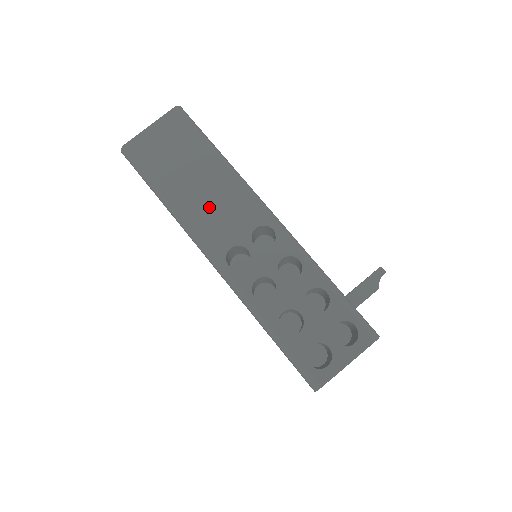
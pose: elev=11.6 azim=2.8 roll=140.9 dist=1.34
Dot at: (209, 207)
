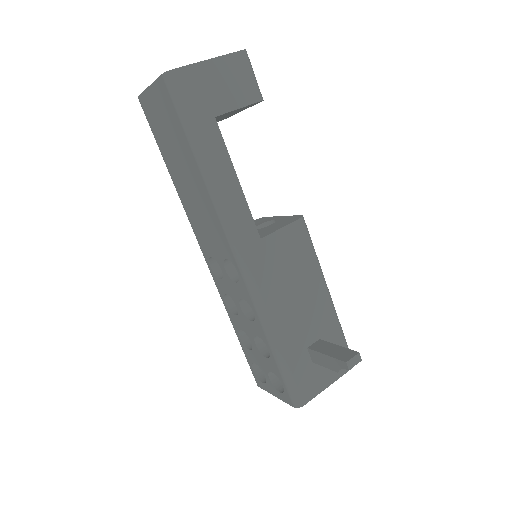
Dot at: (196, 211)
